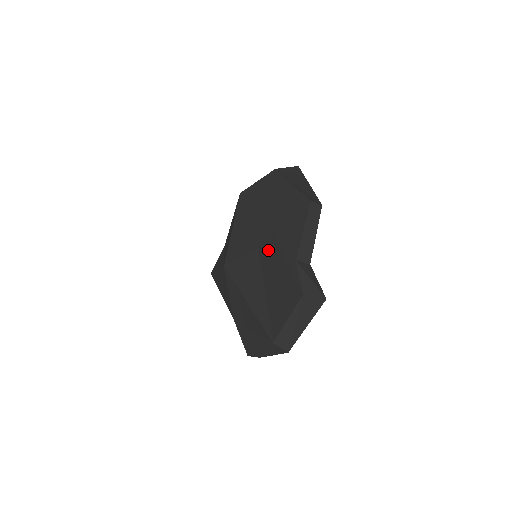
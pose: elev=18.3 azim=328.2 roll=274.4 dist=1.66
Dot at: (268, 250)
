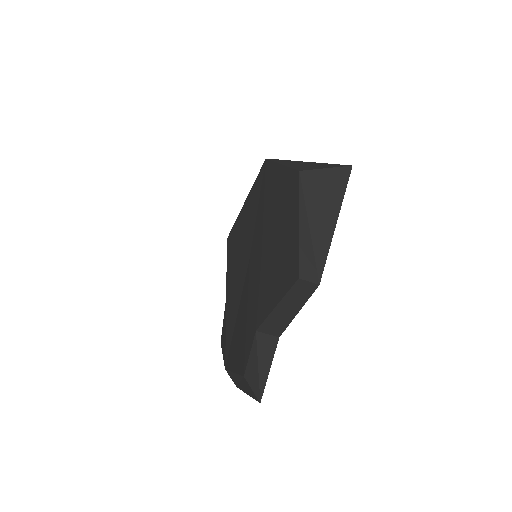
Dot at: (251, 278)
